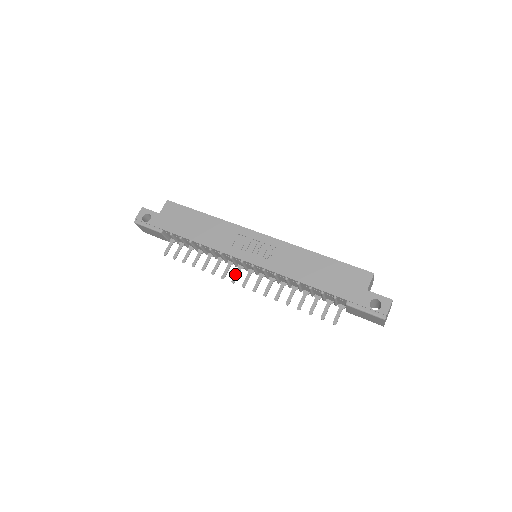
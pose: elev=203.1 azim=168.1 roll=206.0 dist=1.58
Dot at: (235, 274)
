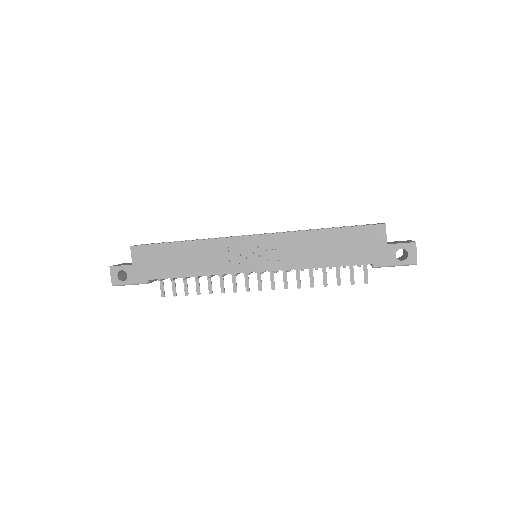
Dot at: (245, 282)
